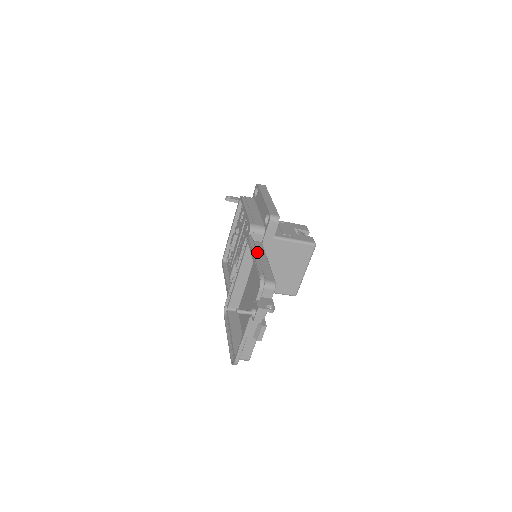
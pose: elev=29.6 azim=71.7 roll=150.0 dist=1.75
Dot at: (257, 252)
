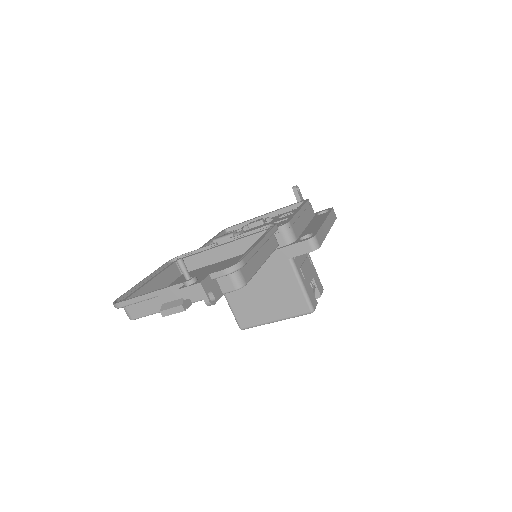
Dot at: (265, 244)
